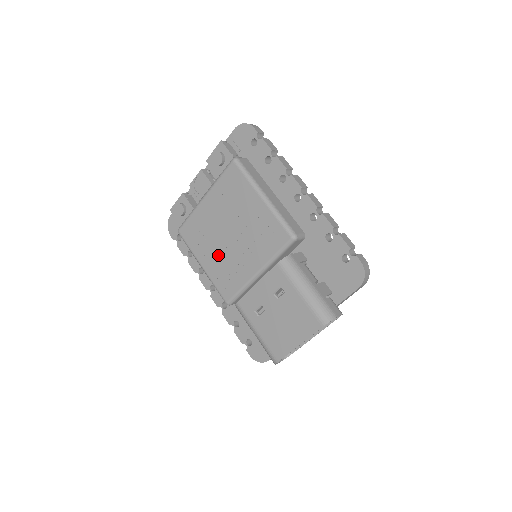
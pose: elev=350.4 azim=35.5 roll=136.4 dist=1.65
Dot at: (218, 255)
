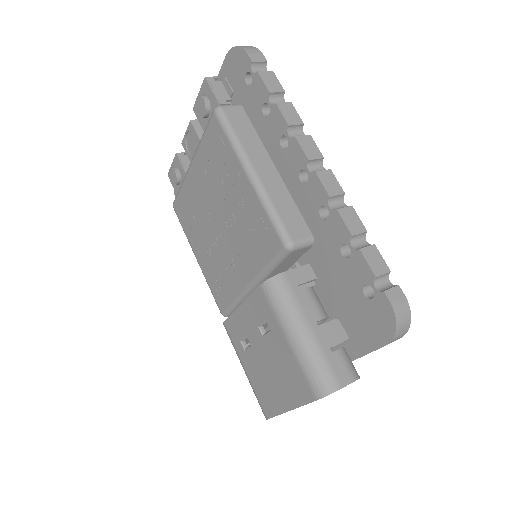
Dot at: (209, 248)
